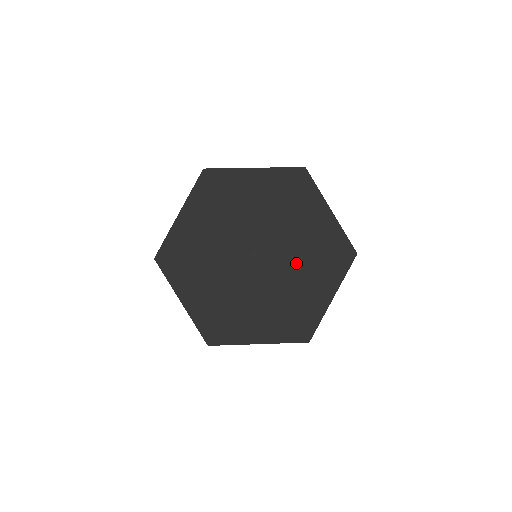
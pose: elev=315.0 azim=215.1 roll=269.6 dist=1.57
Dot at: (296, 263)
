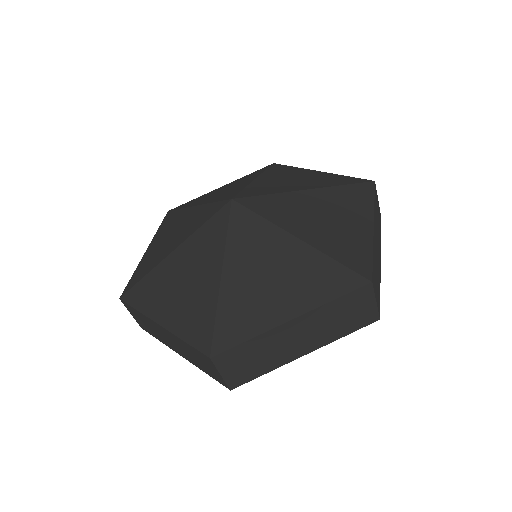
Dot at: (290, 199)
